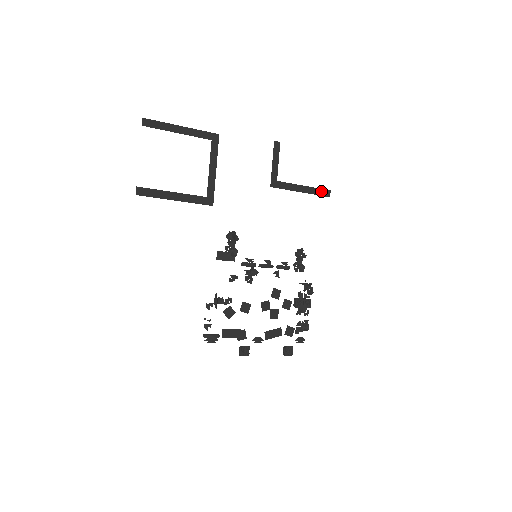
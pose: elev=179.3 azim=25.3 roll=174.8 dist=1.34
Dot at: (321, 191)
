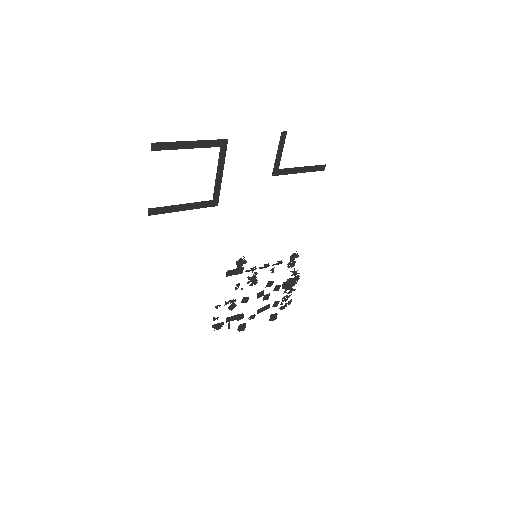
Dot at: (317, 167)
